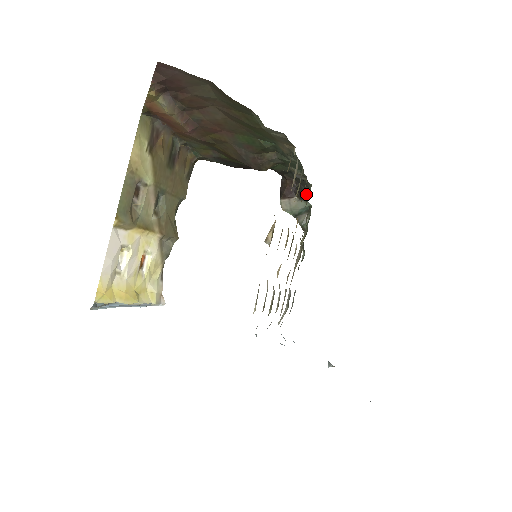
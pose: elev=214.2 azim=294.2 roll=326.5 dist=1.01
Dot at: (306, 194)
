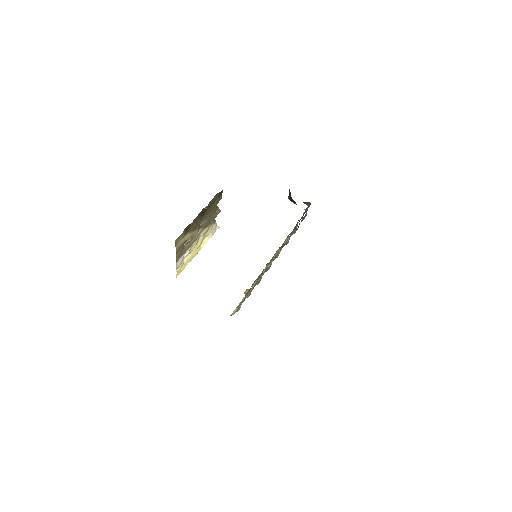
Dot at: occluded
